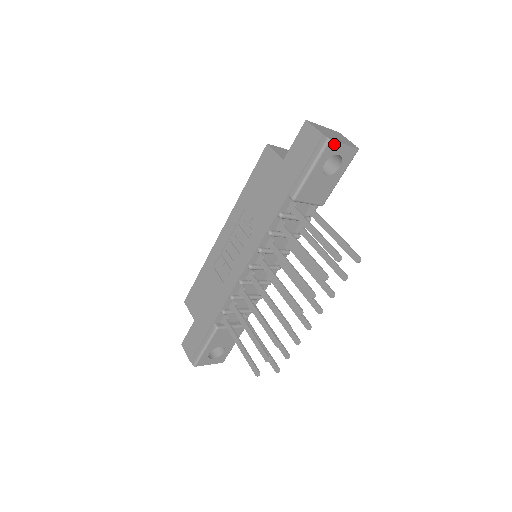
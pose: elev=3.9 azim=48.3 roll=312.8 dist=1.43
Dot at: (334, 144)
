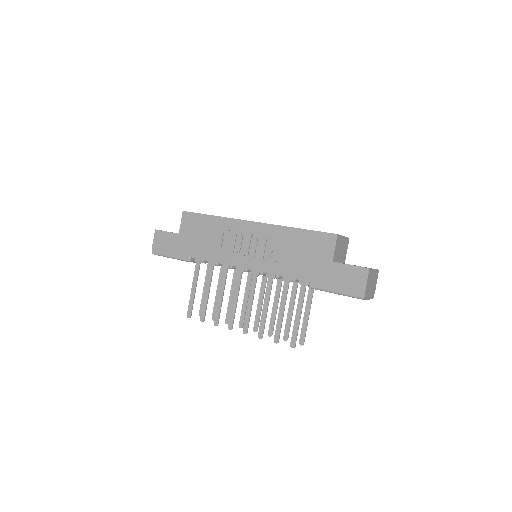
Dot at: occluded
